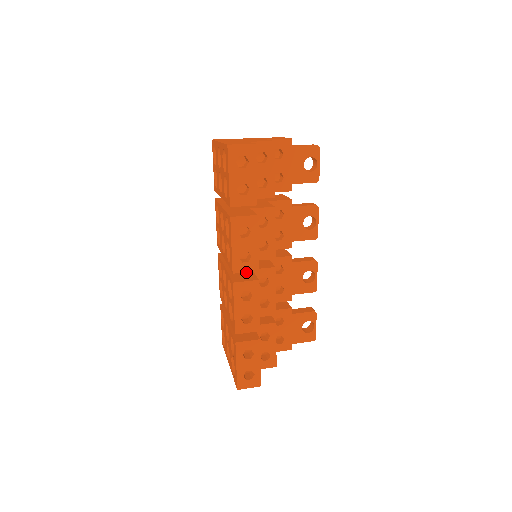
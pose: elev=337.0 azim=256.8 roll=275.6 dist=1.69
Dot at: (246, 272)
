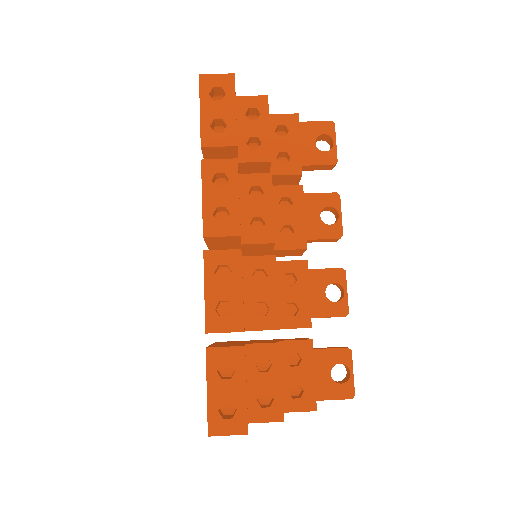
Dot at: occluded
